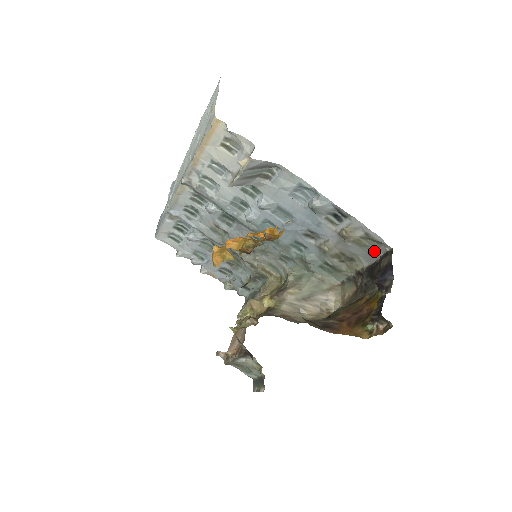
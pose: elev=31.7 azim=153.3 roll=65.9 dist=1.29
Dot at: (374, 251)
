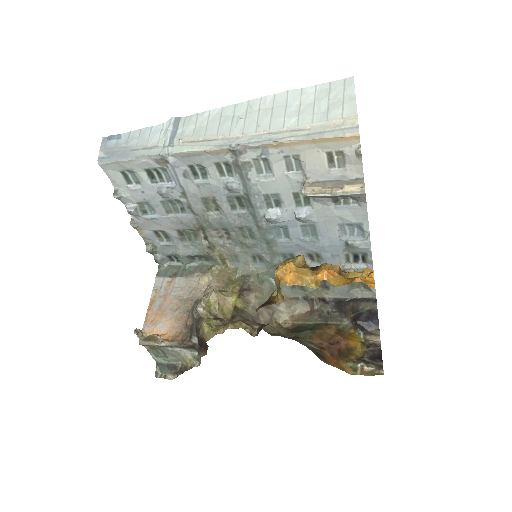
Dot at: (355, 291)
